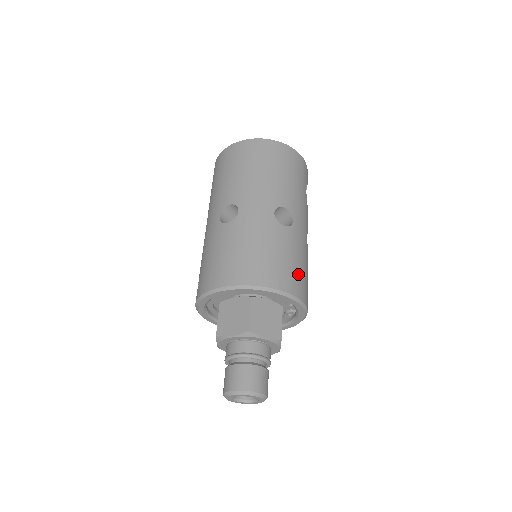
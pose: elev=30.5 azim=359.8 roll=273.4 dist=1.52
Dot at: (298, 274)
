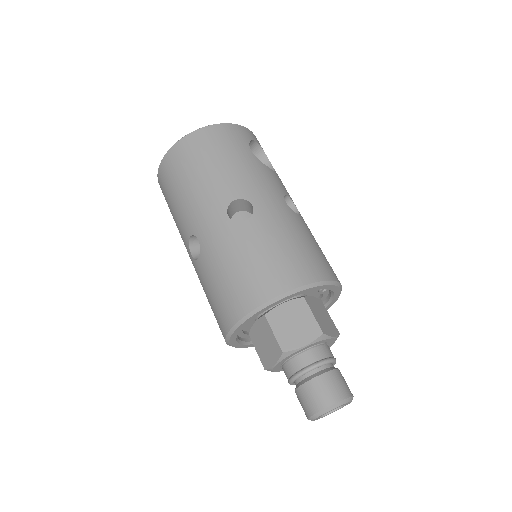
Dot at: (292, 258)
